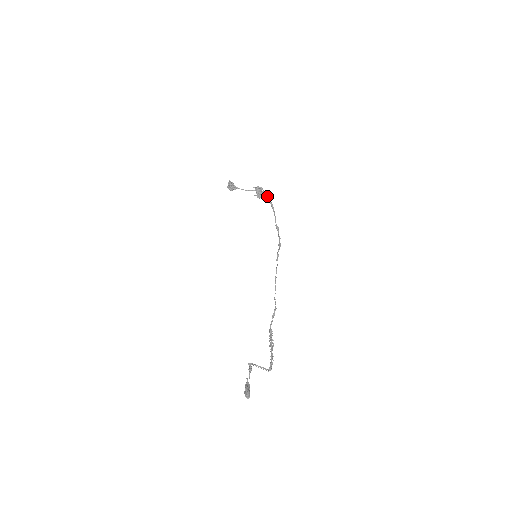
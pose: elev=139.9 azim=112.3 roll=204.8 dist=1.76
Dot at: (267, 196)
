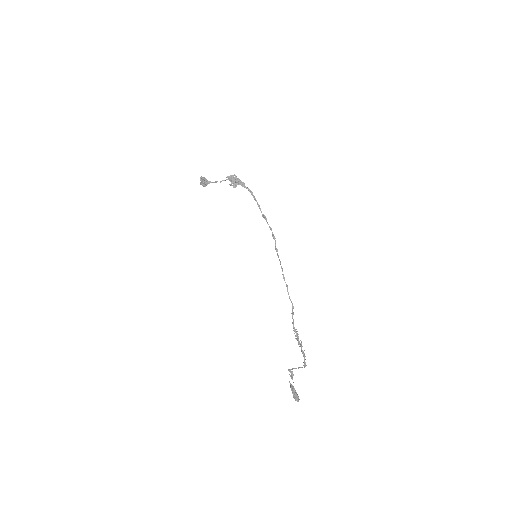
Dot at: (243, 183)
